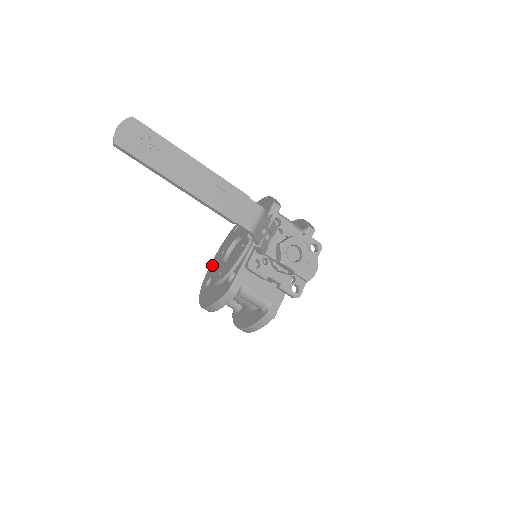
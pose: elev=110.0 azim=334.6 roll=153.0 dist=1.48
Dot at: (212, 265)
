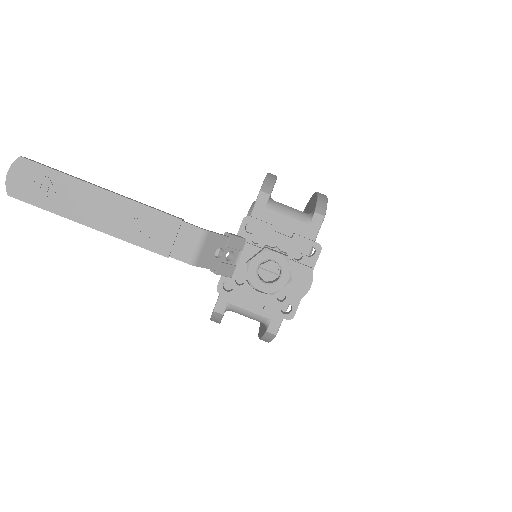
Dot at: occluded
